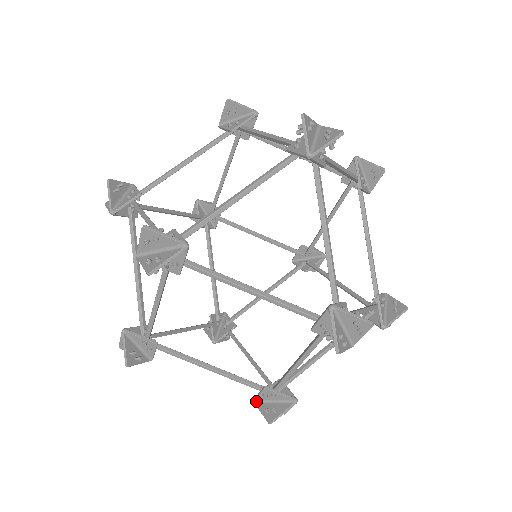
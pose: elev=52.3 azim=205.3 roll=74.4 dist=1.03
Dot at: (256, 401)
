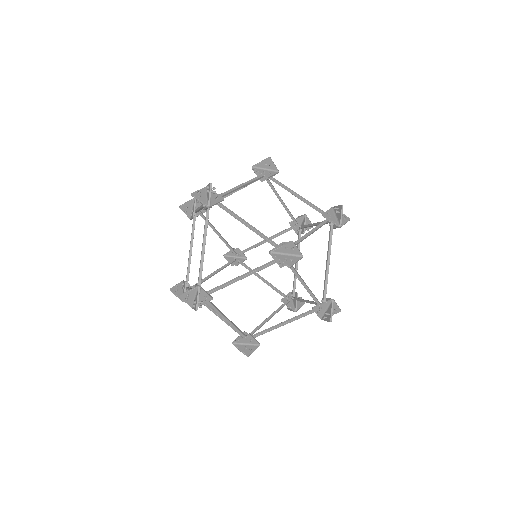
Dot at: (290, 294)
